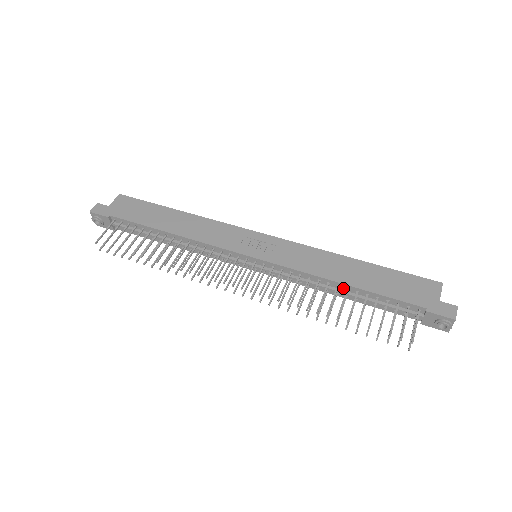
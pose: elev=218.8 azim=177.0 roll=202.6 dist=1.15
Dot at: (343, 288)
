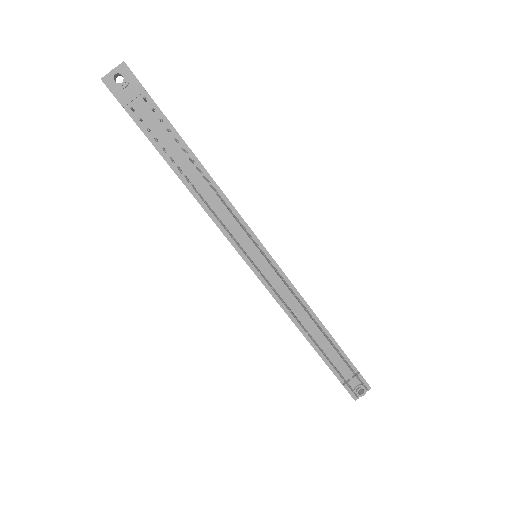
Dot at: (316, 326)
